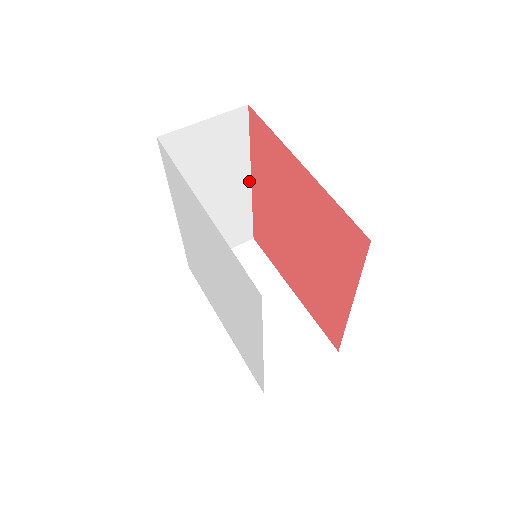
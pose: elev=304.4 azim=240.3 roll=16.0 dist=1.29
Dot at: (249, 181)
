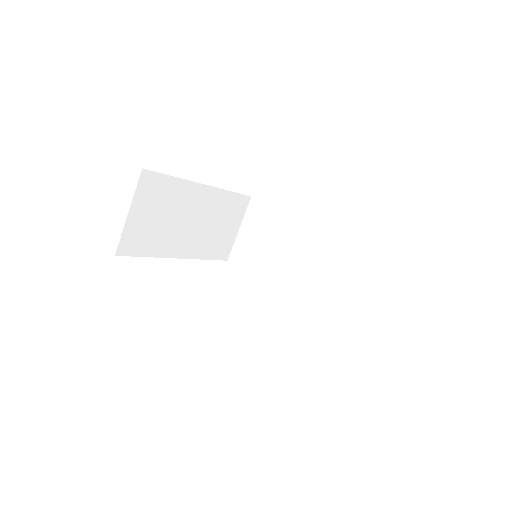
Dot at: occluded
